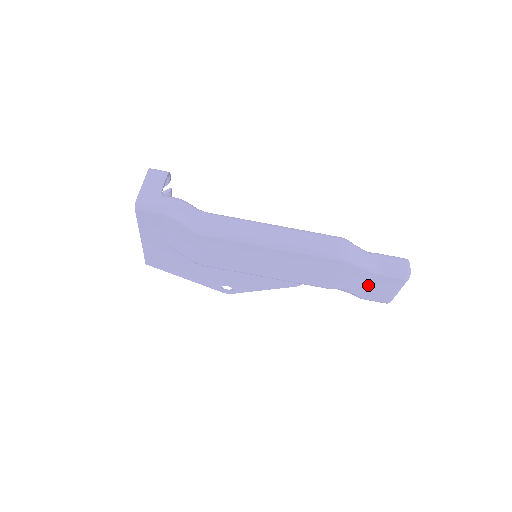
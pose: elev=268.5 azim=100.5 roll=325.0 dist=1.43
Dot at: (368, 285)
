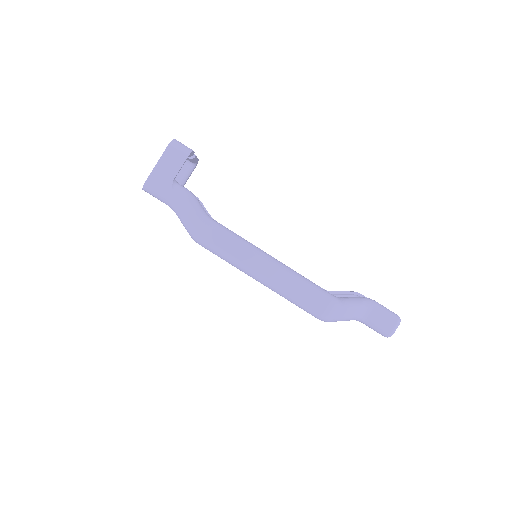
Dot at: occluded
